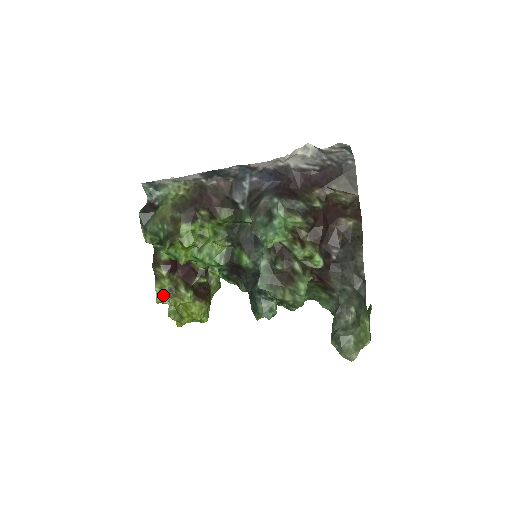
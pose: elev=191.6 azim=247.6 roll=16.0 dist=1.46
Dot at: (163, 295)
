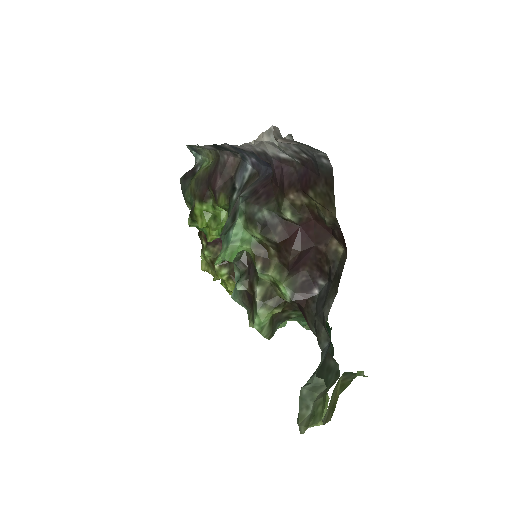
Dot at: (208, 264)
